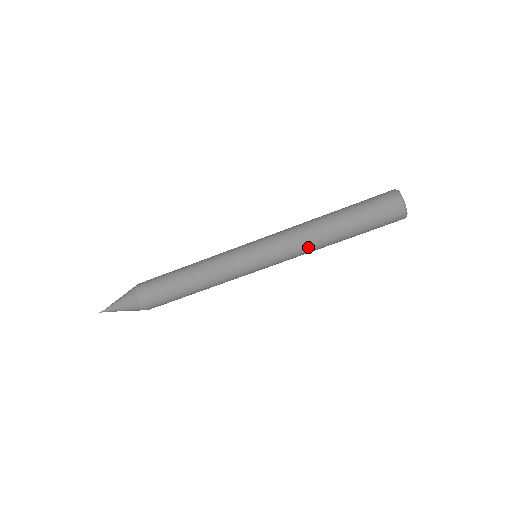
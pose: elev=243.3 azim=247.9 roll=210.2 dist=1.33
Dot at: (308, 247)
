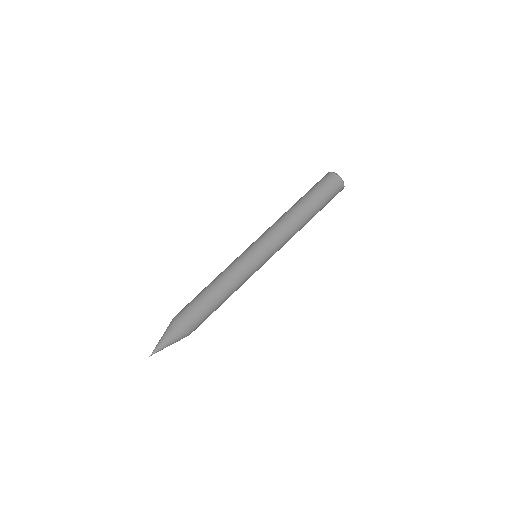
Dot at: (285, 225)
